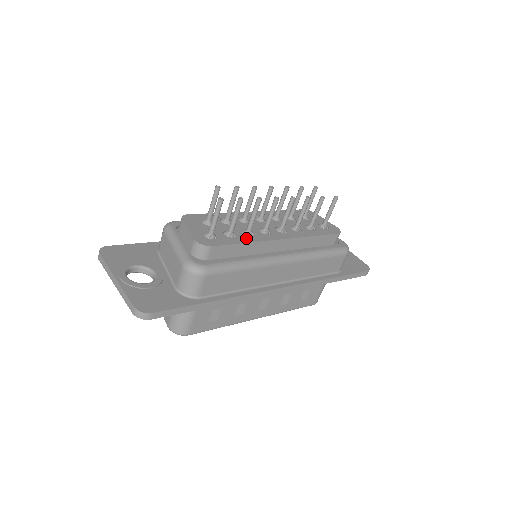
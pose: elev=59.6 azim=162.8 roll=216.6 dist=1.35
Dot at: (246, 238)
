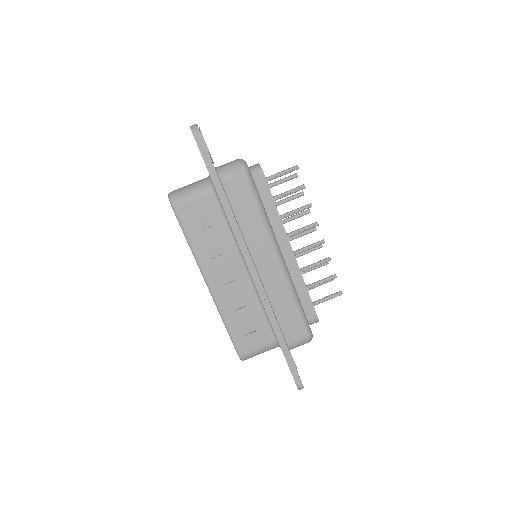
Dot at: occluded
